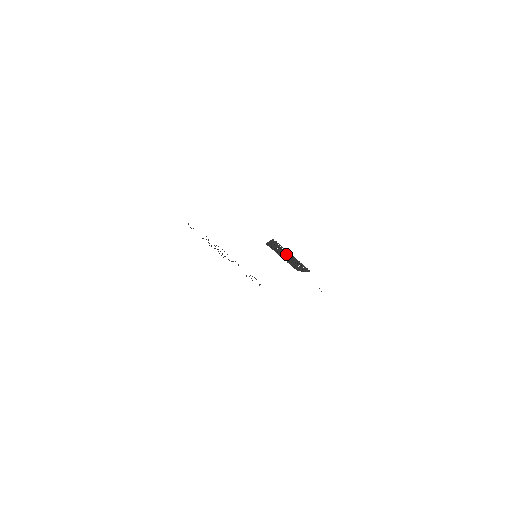
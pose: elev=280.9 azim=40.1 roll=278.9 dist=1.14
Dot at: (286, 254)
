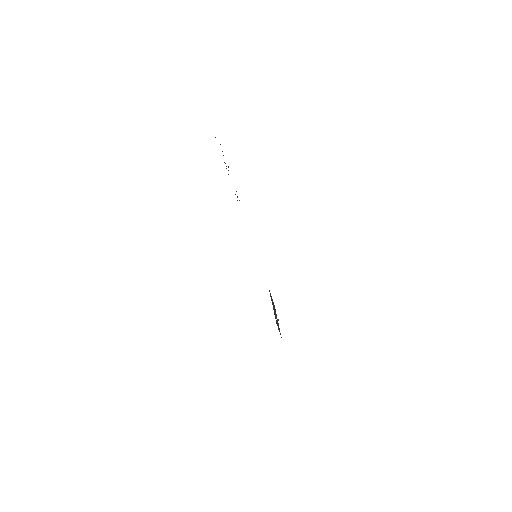
Dot at: (276, 318)
